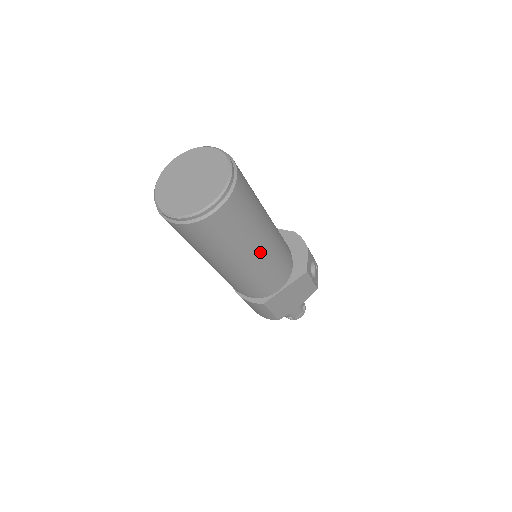
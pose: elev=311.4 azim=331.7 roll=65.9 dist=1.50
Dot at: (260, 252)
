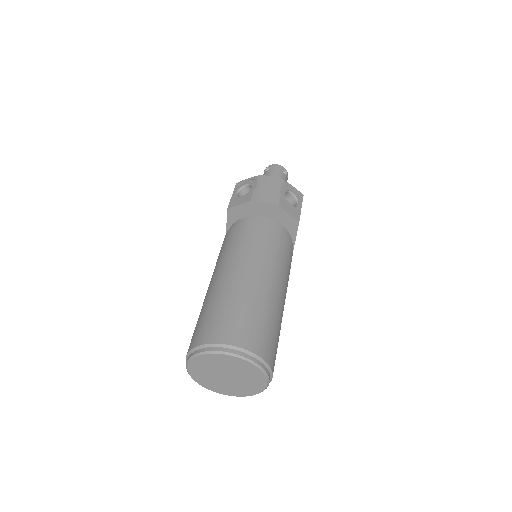
Dot at: (284, 296)
